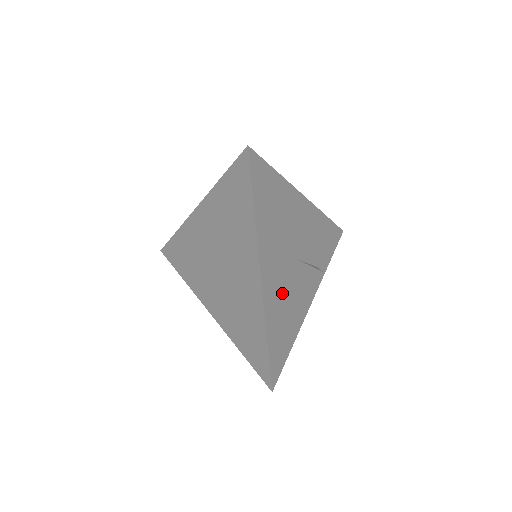
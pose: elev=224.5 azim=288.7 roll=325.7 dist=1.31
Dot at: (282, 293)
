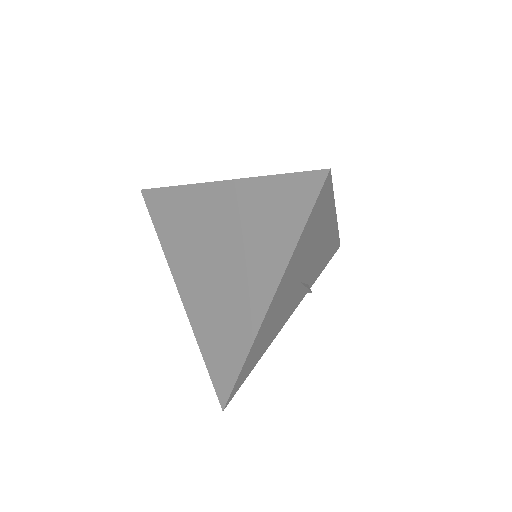
Dot at: (275, 317)
